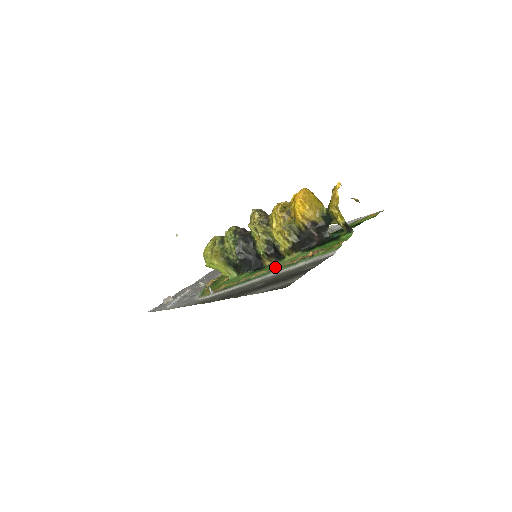
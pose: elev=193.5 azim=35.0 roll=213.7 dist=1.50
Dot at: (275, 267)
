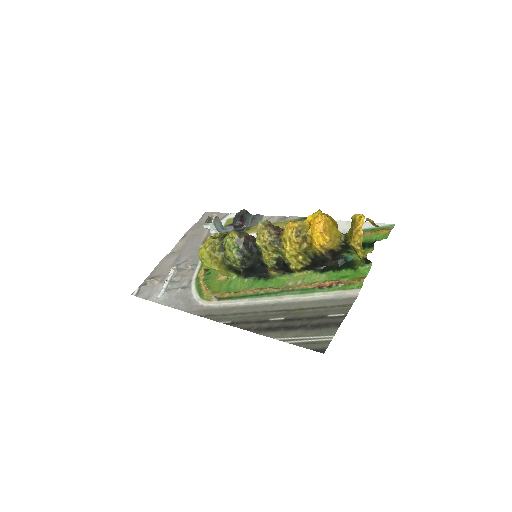
Dot at: (286, 284)
